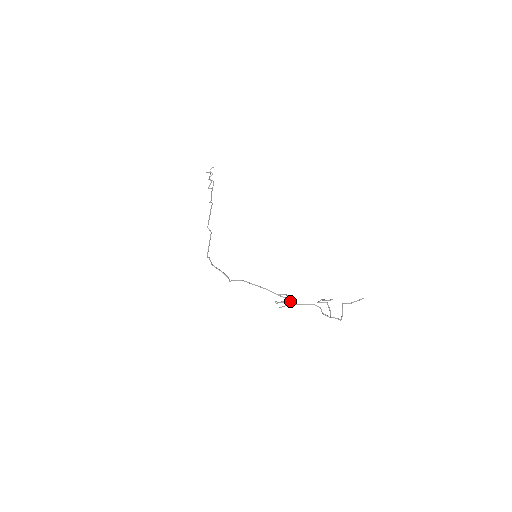
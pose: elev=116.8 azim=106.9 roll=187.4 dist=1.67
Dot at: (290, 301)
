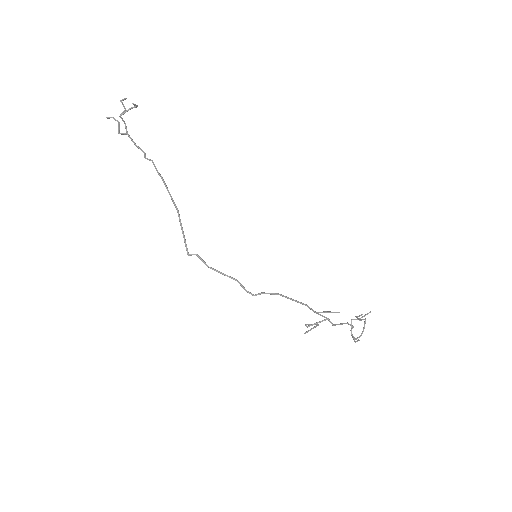
Dot at: (330, 321)
